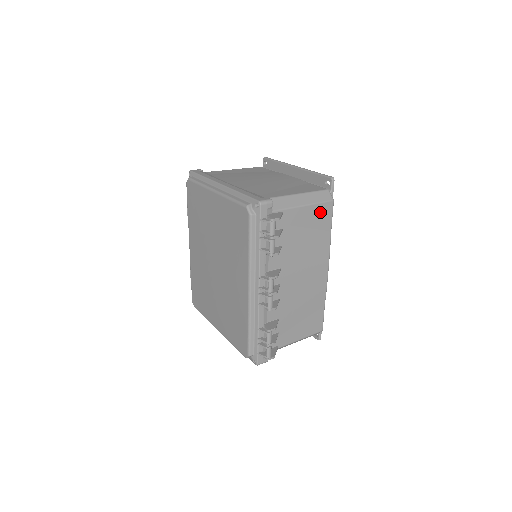
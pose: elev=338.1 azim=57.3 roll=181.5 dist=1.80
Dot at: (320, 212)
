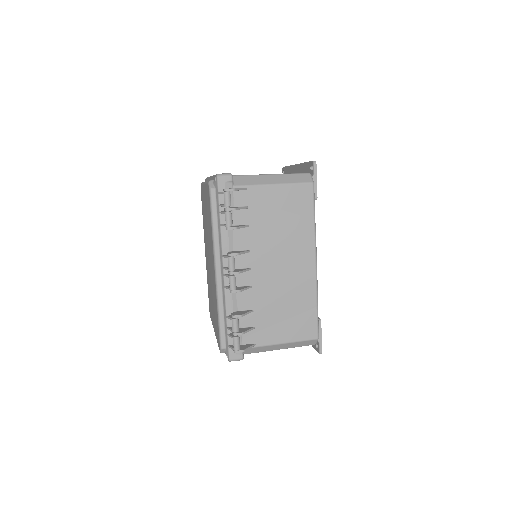
Dot at: (296, 194)
